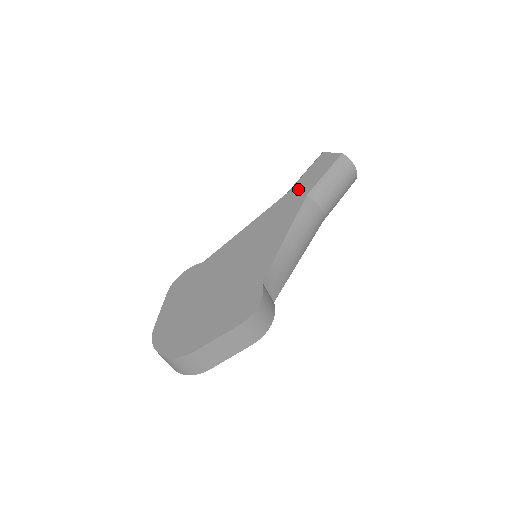
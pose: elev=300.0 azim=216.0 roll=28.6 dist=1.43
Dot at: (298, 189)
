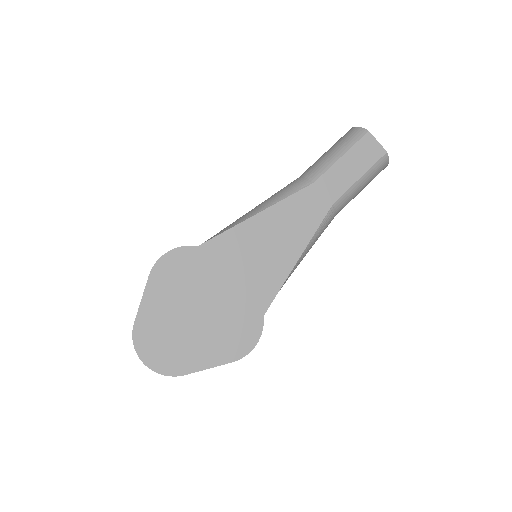
Dot at: (326, 185)
